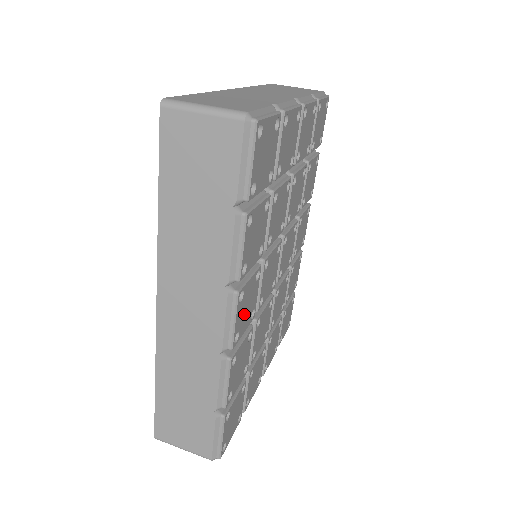
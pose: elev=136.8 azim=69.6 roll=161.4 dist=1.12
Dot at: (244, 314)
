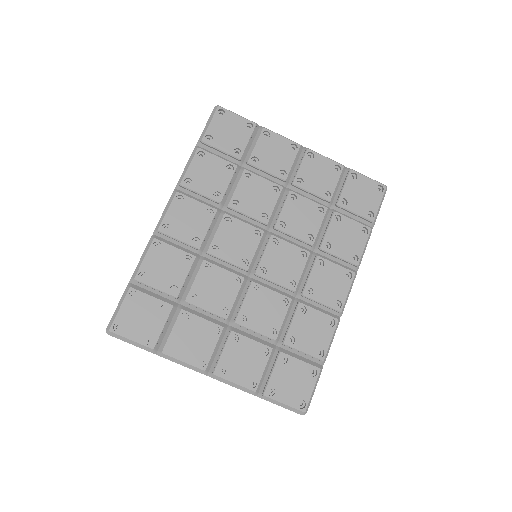
Dot at: (182, 222)
